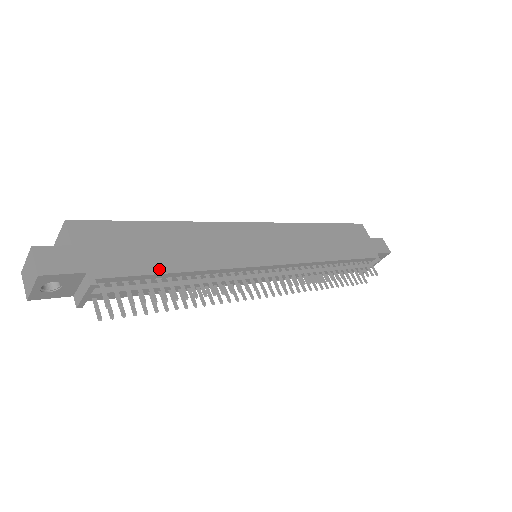
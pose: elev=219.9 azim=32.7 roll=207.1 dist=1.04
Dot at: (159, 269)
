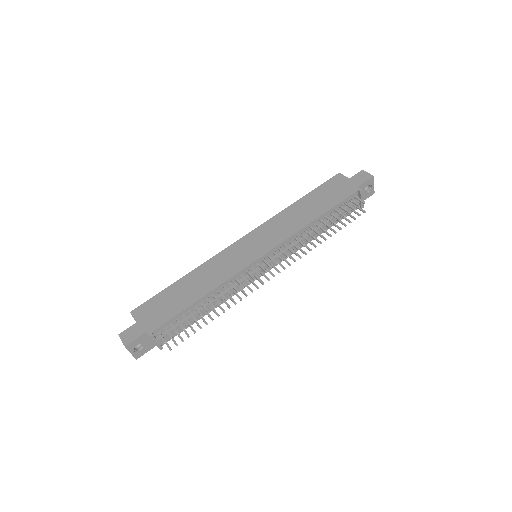
Dot at: (184, 306)
